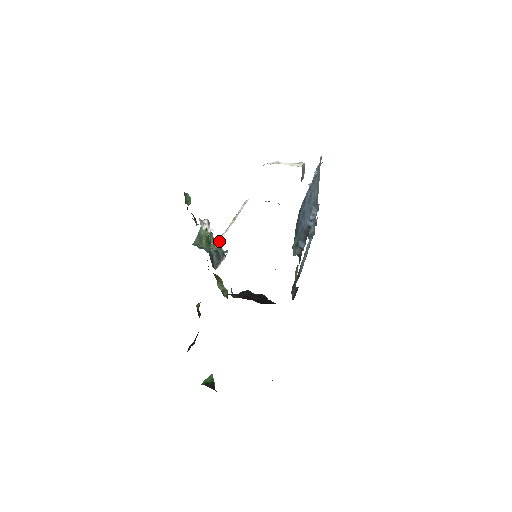
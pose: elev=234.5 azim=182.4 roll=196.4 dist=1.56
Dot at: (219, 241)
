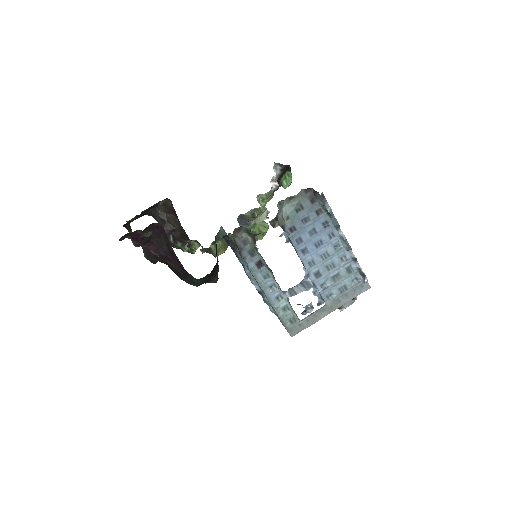
Dot at: occluded
